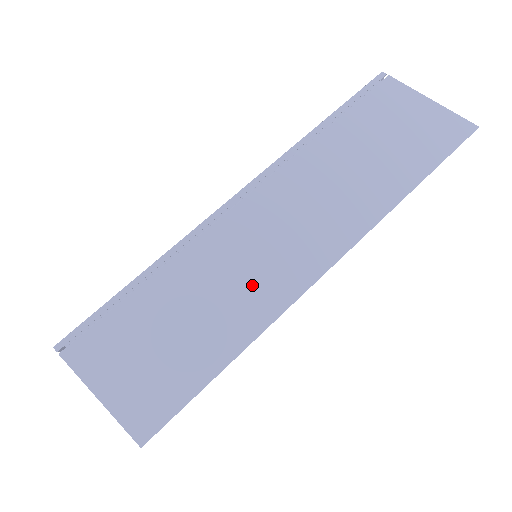
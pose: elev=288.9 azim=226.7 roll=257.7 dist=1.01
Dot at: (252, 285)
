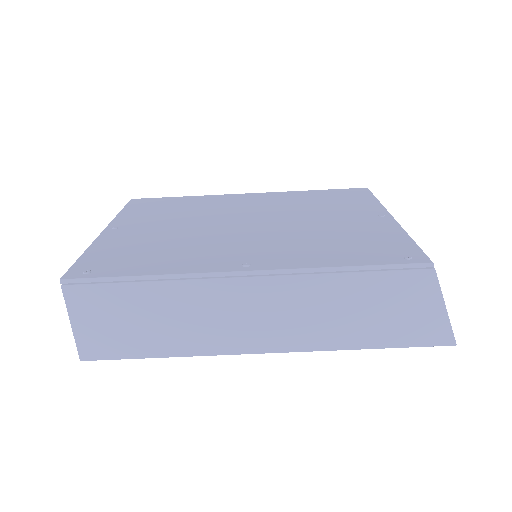
Dot at: (209, 329)
